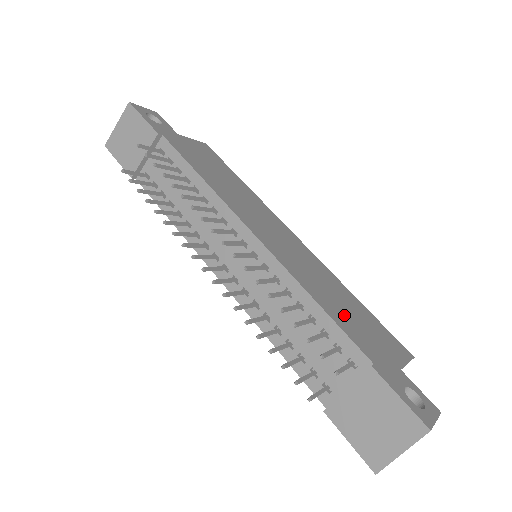
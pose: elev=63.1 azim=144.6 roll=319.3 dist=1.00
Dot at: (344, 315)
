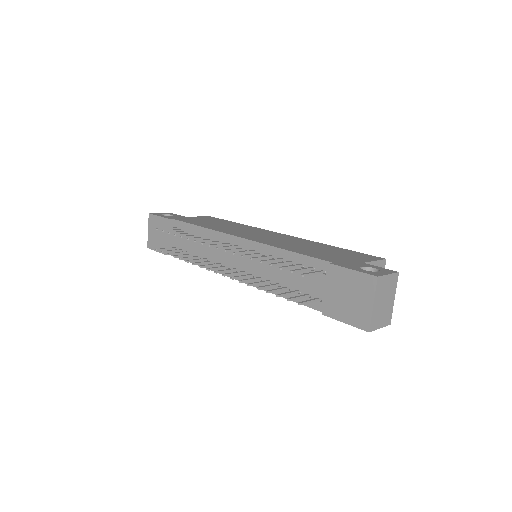
Dot at: (313, 252)
